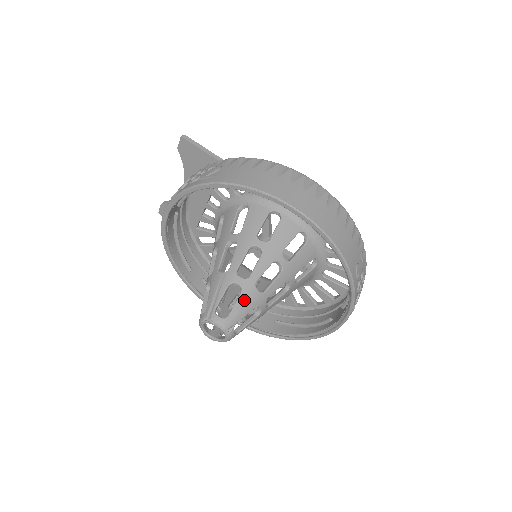
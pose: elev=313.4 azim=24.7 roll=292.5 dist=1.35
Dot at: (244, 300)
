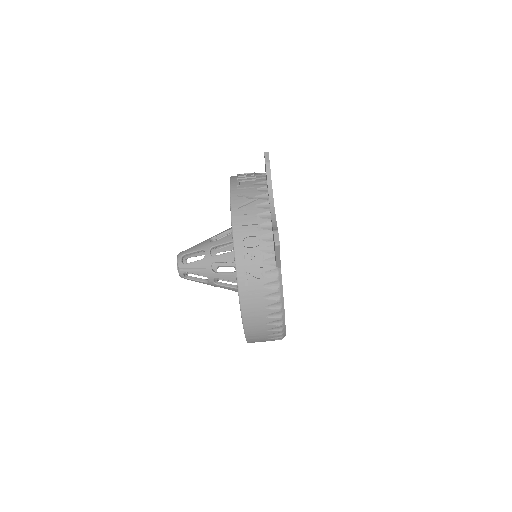
Dot at: (203, 283)
